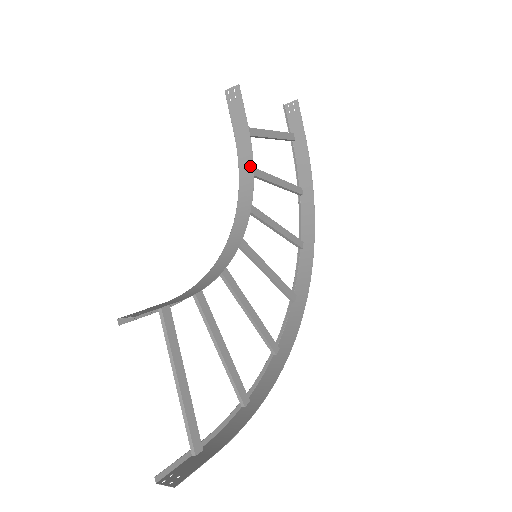
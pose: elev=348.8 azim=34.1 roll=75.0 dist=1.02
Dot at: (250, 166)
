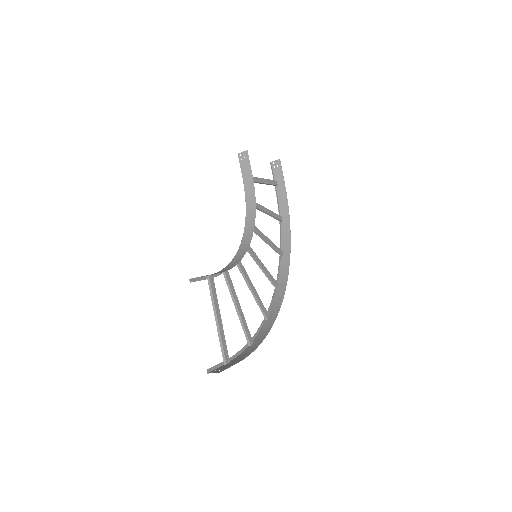
Dot at: (253, 200)
